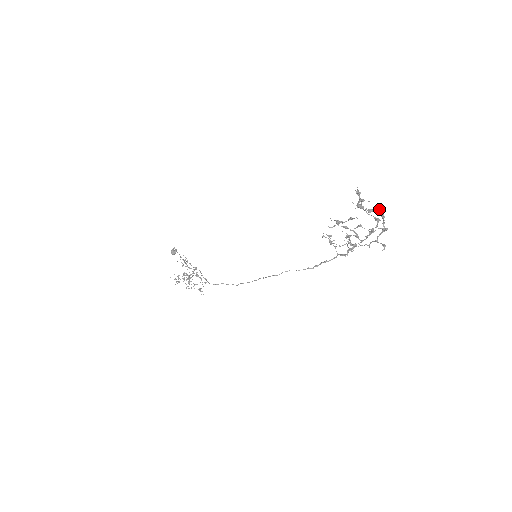
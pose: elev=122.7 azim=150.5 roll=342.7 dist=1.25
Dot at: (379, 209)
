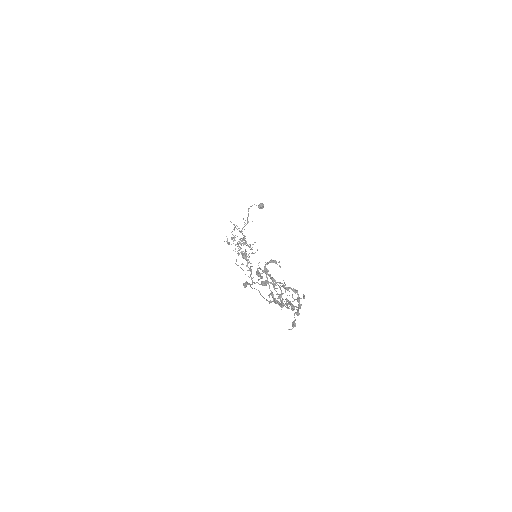
Dot at: (279, 283)
